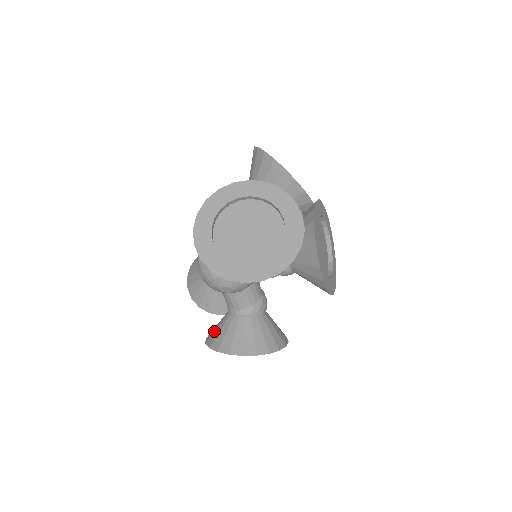
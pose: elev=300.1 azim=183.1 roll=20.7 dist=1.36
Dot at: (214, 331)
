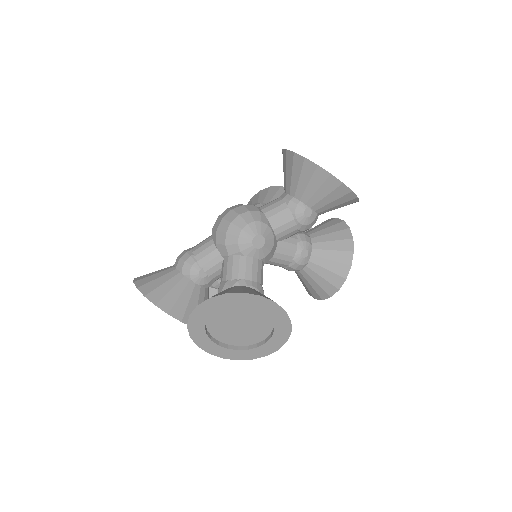
Dot at: occluded
